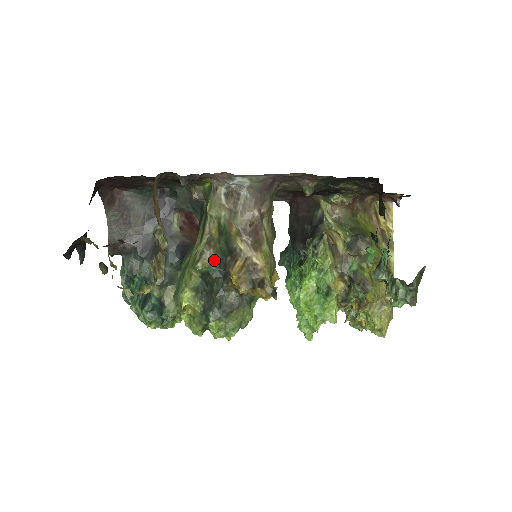
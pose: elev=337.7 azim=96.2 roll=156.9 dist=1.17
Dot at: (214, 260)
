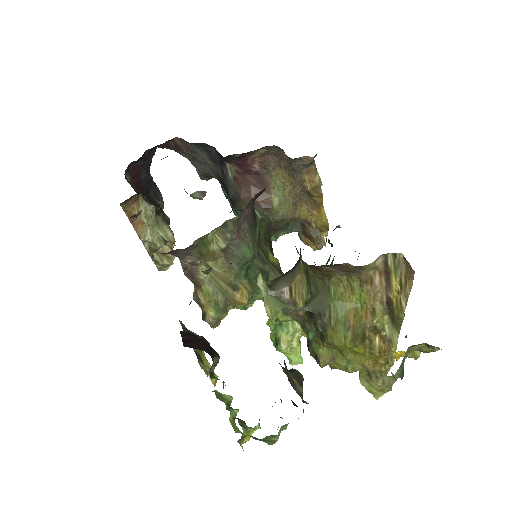
Dot at: occluded
